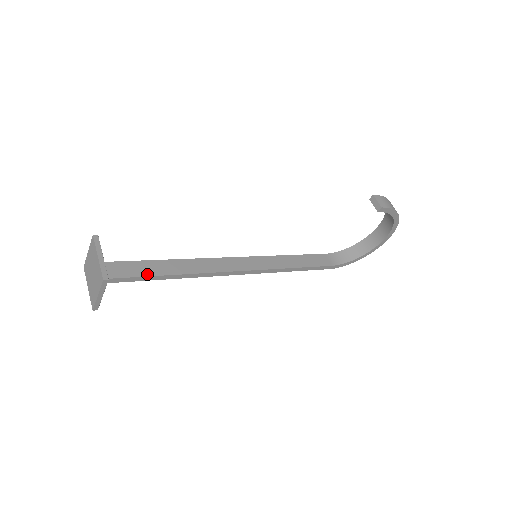
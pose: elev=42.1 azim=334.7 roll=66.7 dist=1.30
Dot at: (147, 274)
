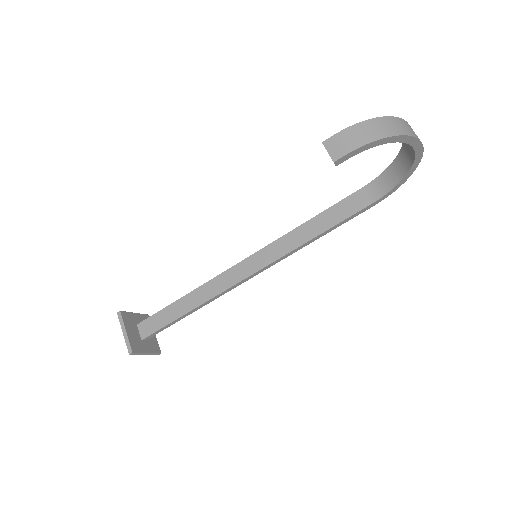
Dot at: (171, 320)
